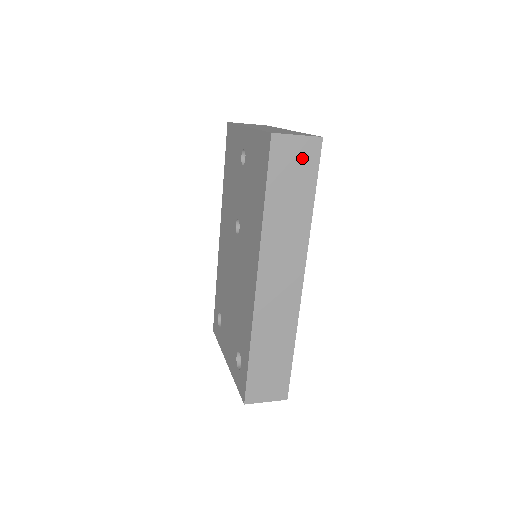
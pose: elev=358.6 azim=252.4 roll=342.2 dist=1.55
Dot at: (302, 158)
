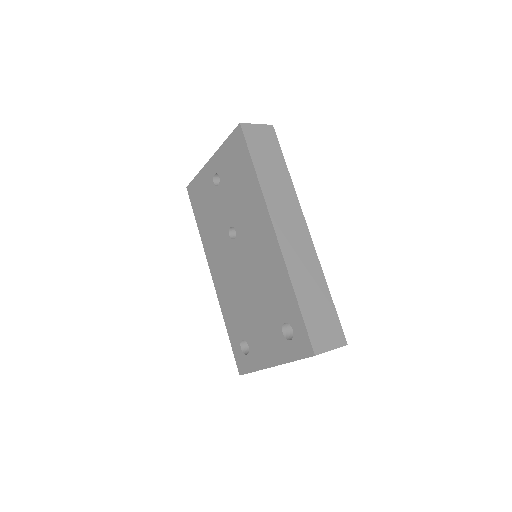
Dot at: (266, 138)
